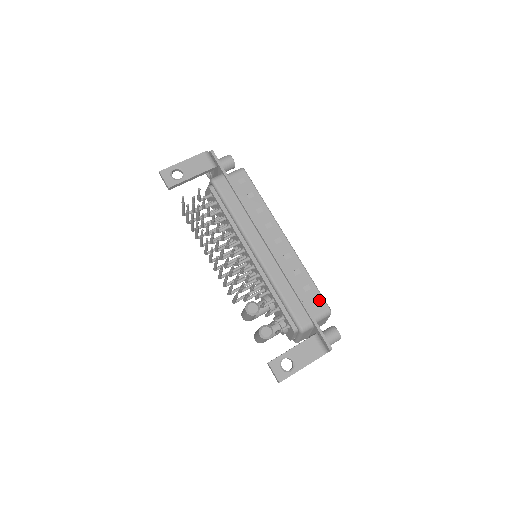
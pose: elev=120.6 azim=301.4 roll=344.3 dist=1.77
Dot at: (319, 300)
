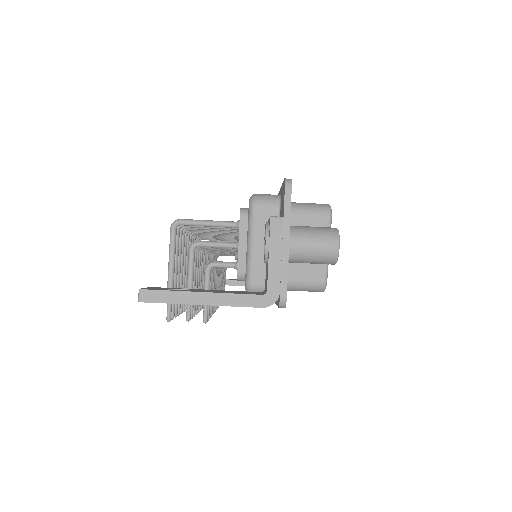
Dot at: occluded
